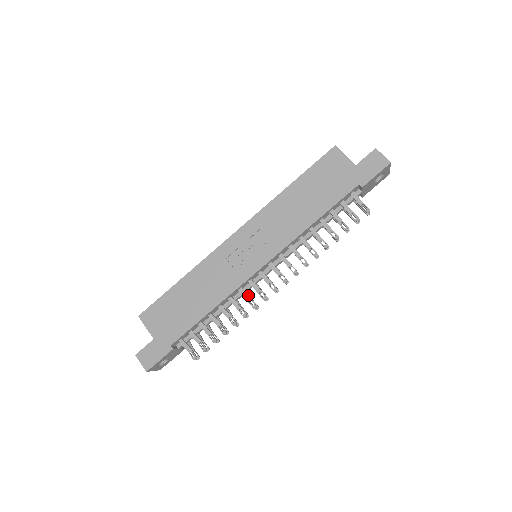
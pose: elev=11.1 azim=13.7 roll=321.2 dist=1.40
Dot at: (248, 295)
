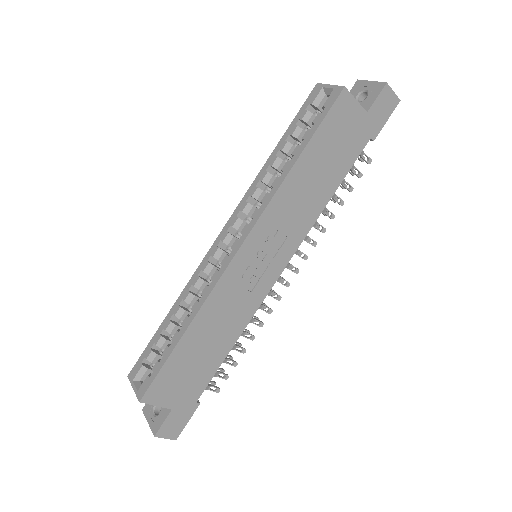
Dot at: occluded
